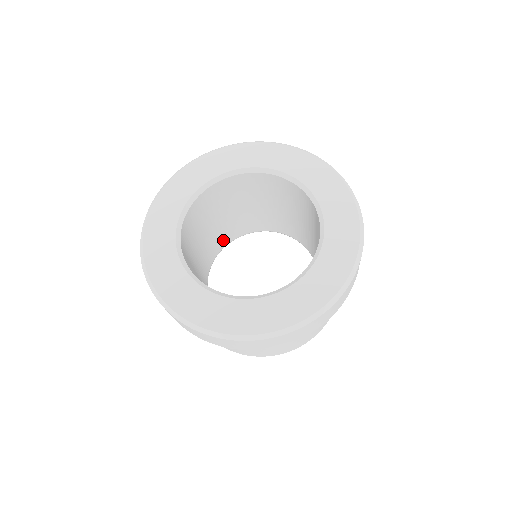
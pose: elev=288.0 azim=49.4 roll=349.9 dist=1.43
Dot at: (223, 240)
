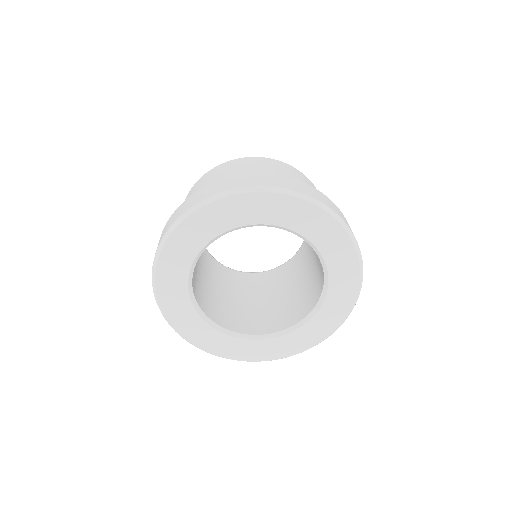
Dot at: occluded
